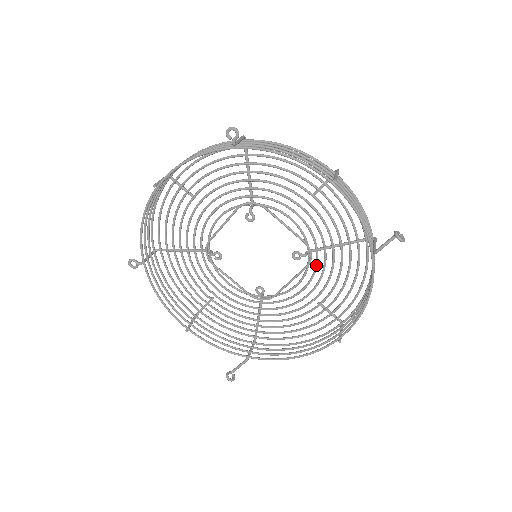
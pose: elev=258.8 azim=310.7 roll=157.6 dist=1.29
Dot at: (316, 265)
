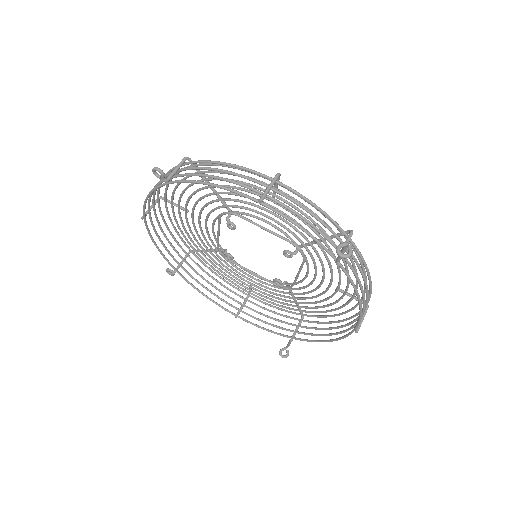
Dot at: (312, 259)
